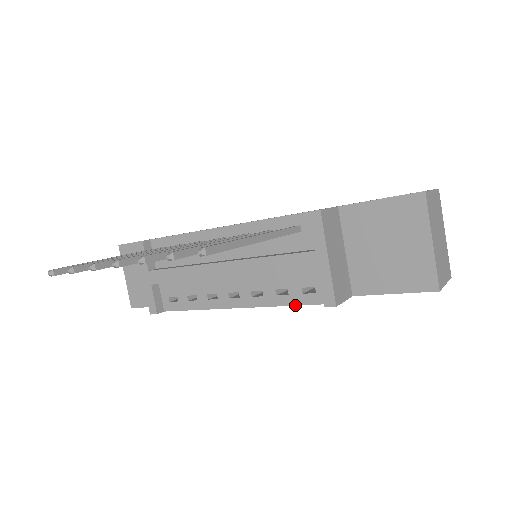
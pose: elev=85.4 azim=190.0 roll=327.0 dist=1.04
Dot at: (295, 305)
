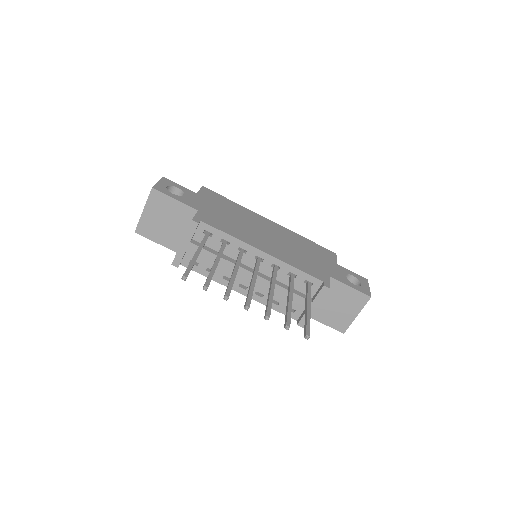
Dot at: (278, 311)
